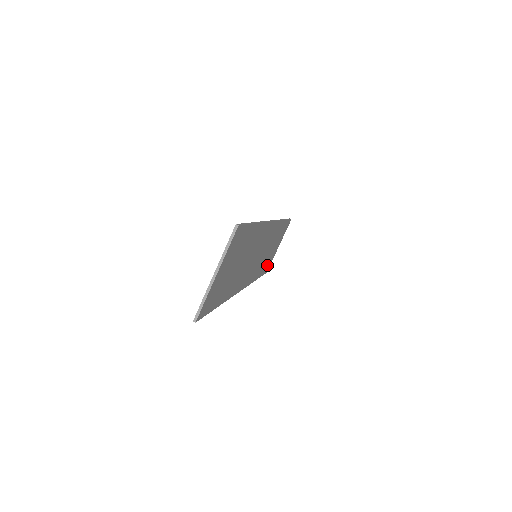
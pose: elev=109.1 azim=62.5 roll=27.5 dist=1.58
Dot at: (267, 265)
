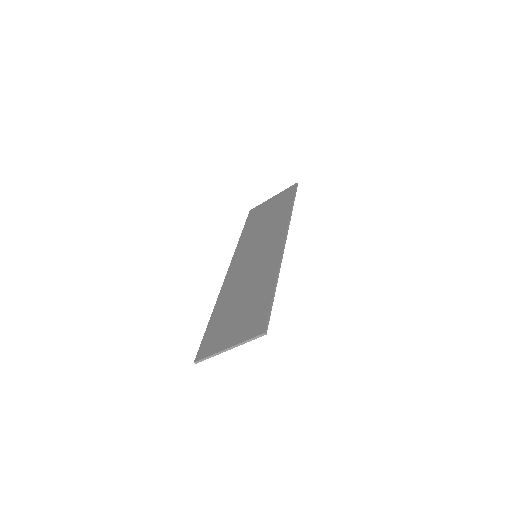
Dot at: occluded
